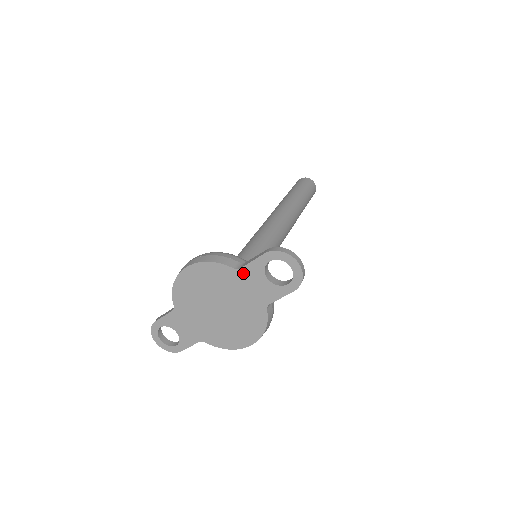
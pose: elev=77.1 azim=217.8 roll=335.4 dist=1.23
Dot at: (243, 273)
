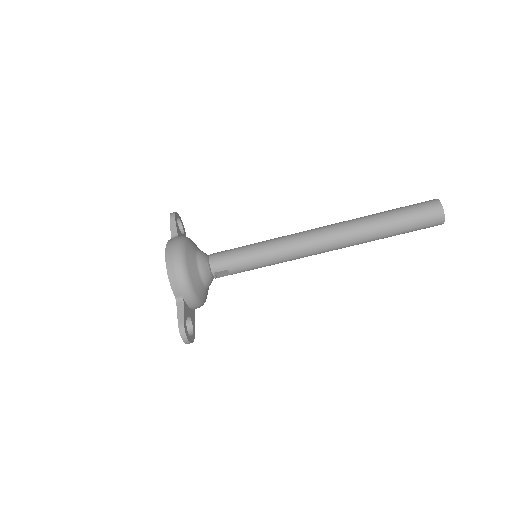
Dot at: (178, 303)
